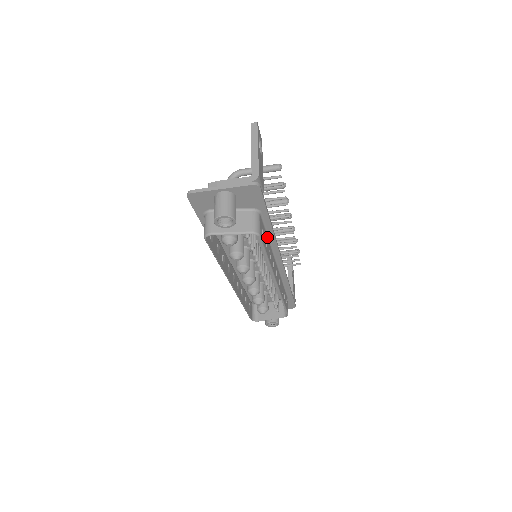
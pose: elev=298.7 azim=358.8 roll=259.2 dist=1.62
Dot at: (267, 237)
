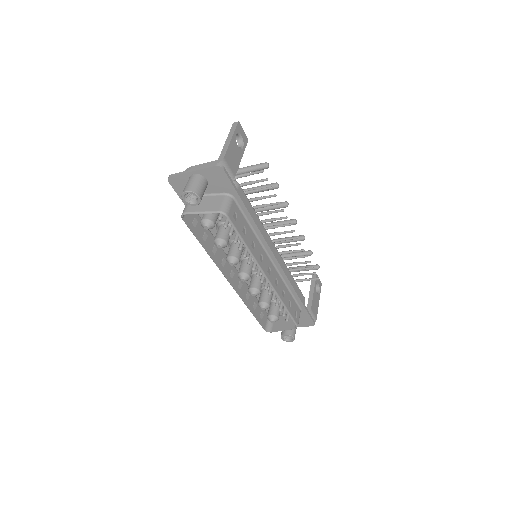
Dot at: (250, 228)
